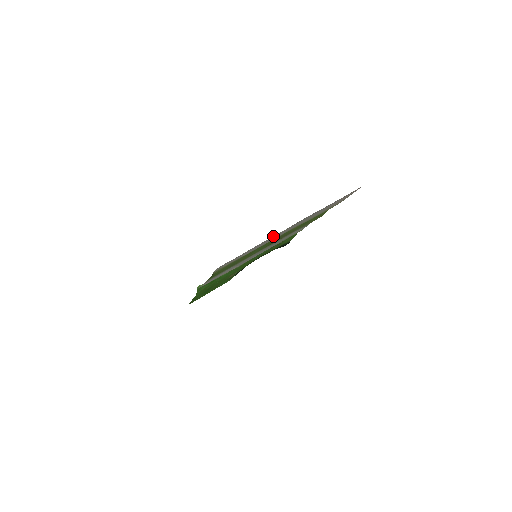
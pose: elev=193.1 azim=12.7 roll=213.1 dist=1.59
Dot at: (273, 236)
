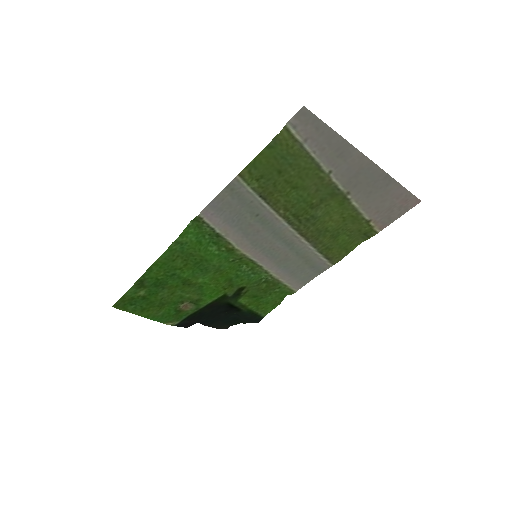
Dot at: (351, 147)
